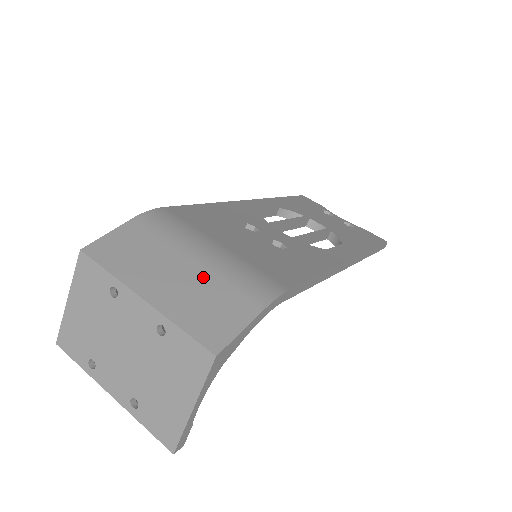
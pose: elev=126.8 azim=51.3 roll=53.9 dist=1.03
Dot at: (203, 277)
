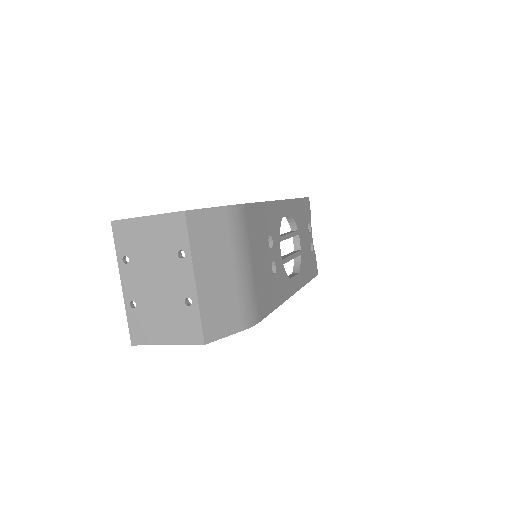
Dot at: (231, 286)
